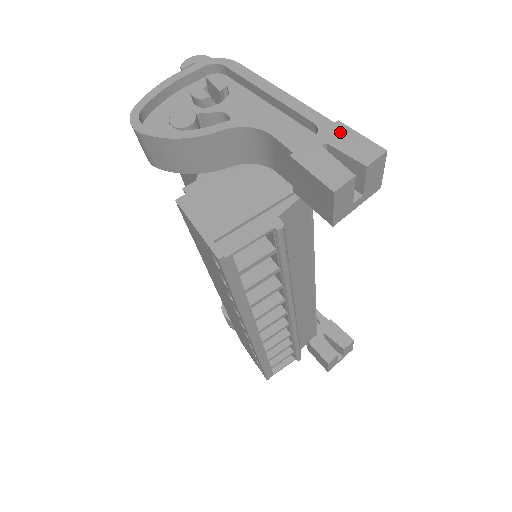
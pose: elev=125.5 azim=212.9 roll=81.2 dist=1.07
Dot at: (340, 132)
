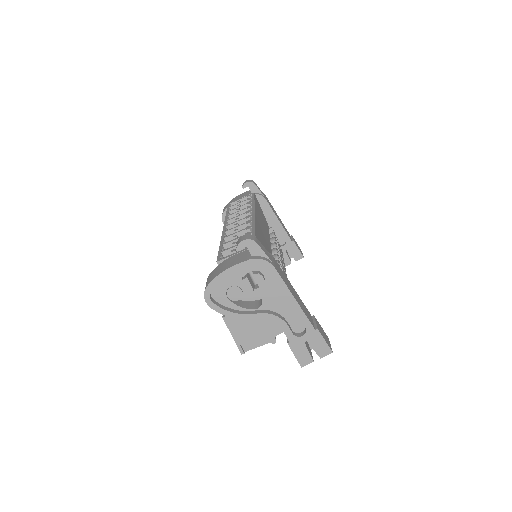
Dot at: (316, 337)
